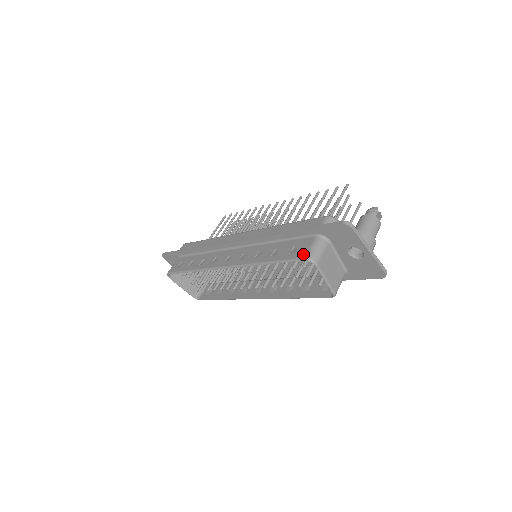
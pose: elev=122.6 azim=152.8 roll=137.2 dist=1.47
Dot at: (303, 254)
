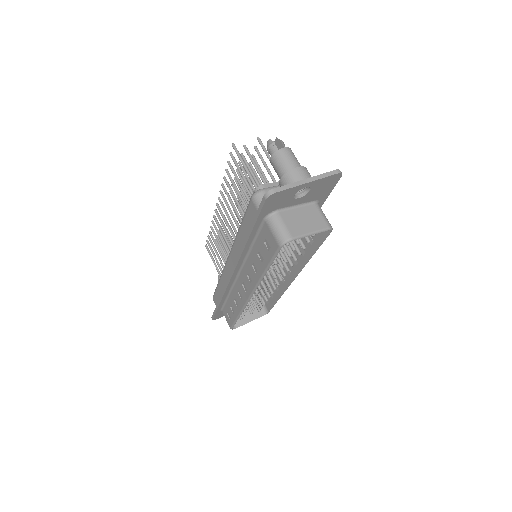
Dot at: (275, 244)
